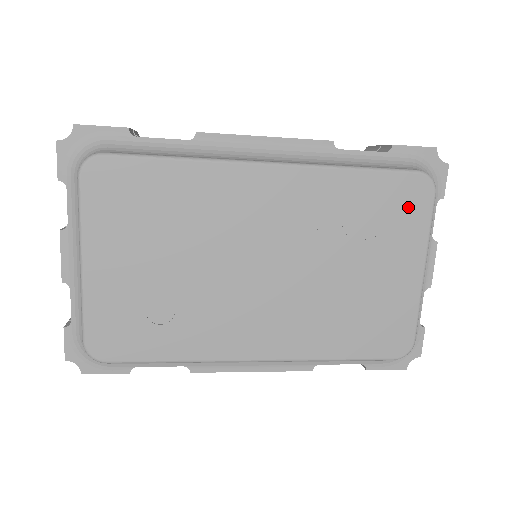
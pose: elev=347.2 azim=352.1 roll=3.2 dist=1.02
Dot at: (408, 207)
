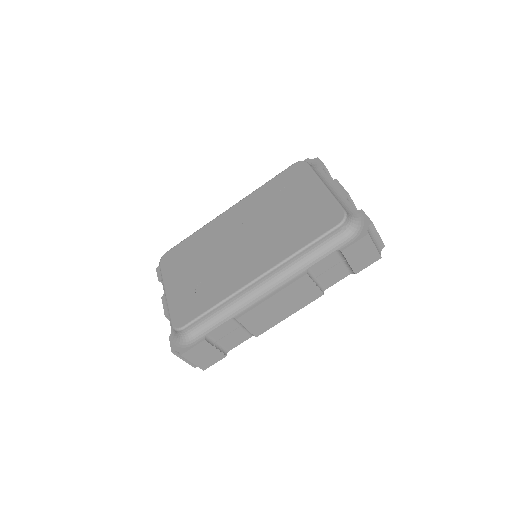
Dot at: (297, 175)
